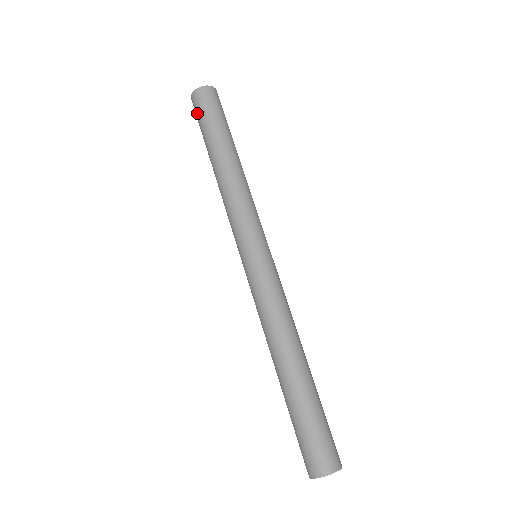
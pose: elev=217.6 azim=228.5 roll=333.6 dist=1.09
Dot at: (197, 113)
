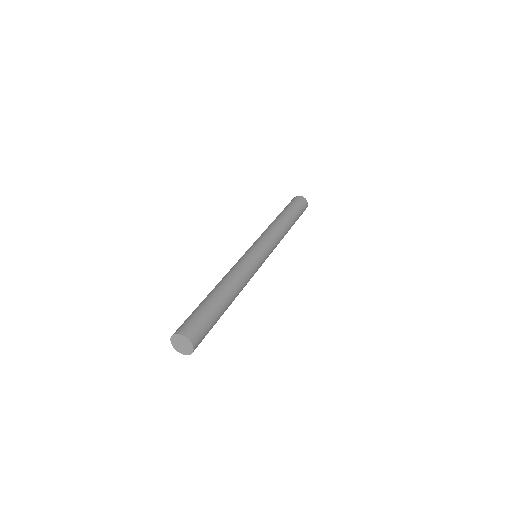
Dot at: occluded
